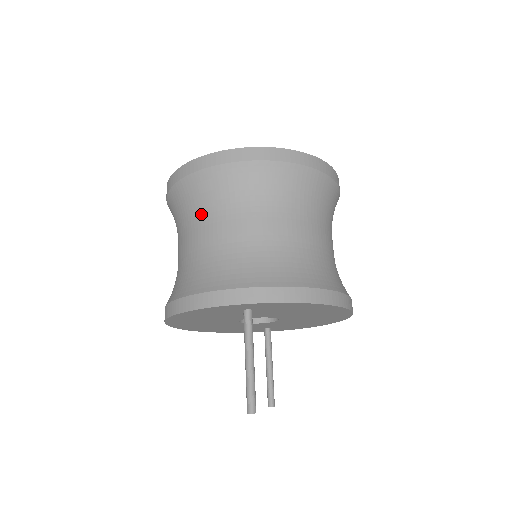
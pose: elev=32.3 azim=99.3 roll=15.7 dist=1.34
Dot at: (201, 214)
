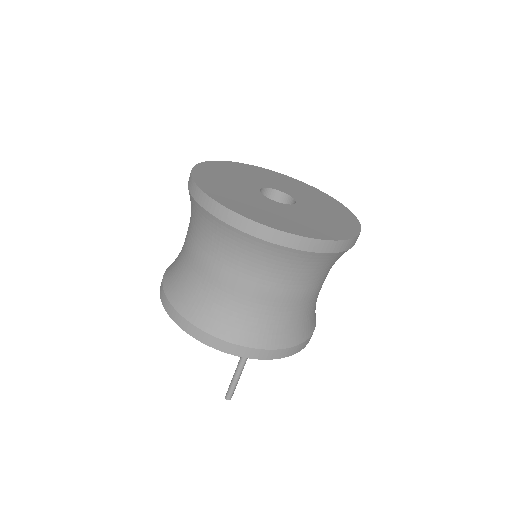
Dot at: (243, 267)
